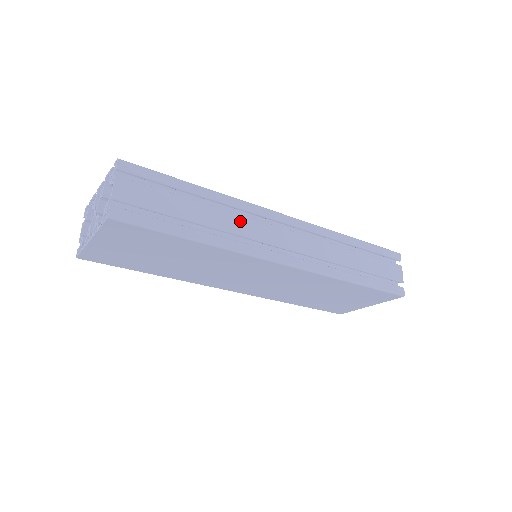
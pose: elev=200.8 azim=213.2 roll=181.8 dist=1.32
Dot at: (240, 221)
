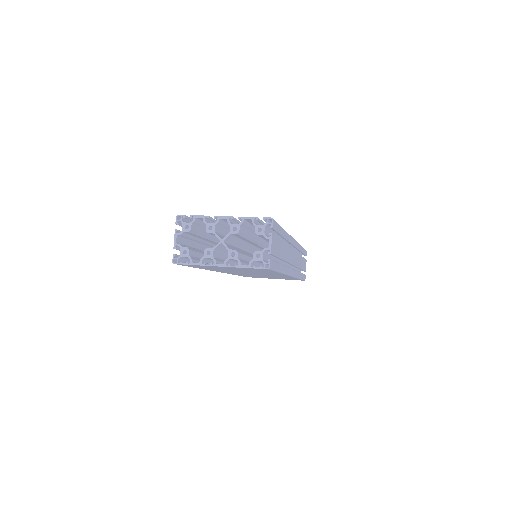
Dot at: (288, 251)
